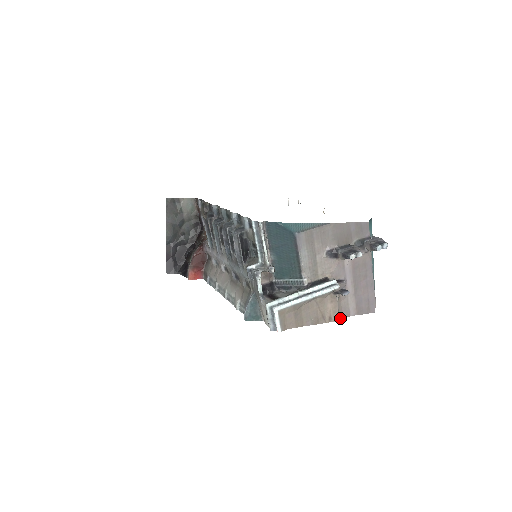
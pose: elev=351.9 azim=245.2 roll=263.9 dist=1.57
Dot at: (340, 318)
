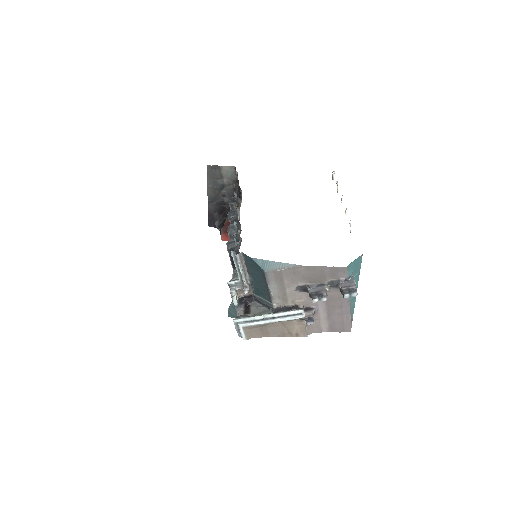
Dot at: (310, 333)
